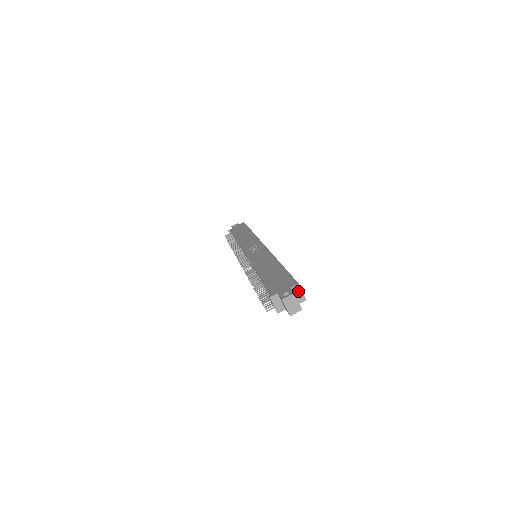
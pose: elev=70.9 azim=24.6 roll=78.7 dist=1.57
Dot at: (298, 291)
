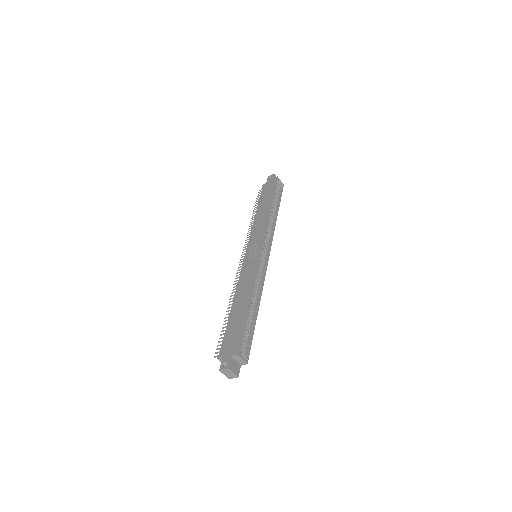
Dot at: (238, 358)
